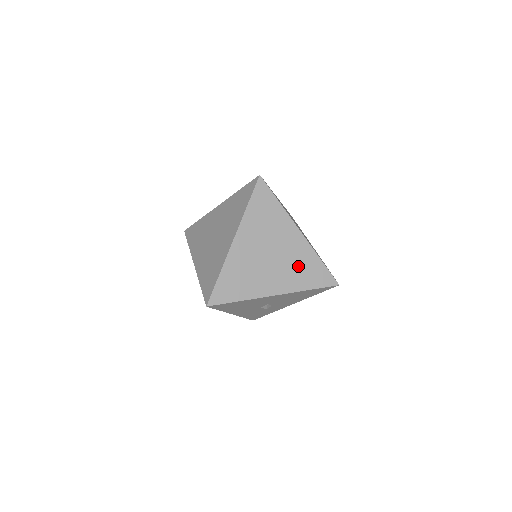
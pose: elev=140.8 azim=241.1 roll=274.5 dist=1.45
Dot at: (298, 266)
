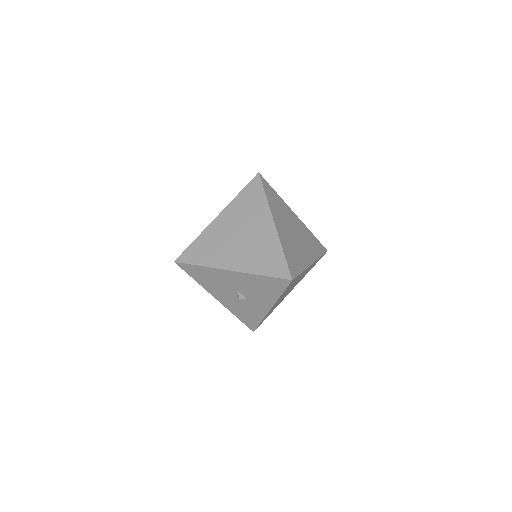
Dot at: (260, 251)
